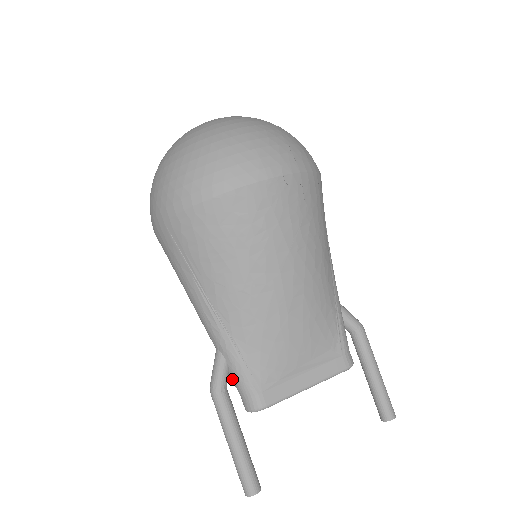
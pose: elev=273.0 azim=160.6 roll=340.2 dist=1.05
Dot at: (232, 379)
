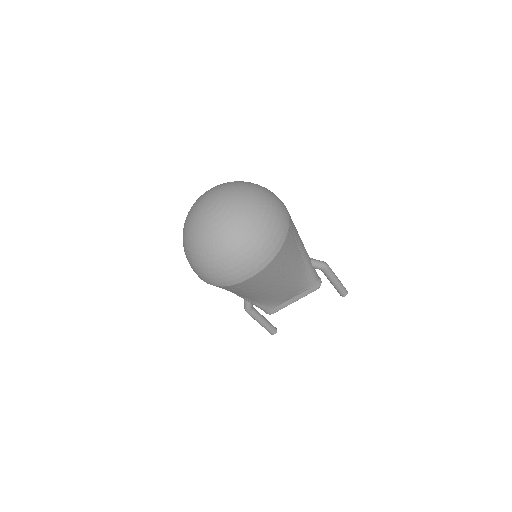
Dot at: occluded
